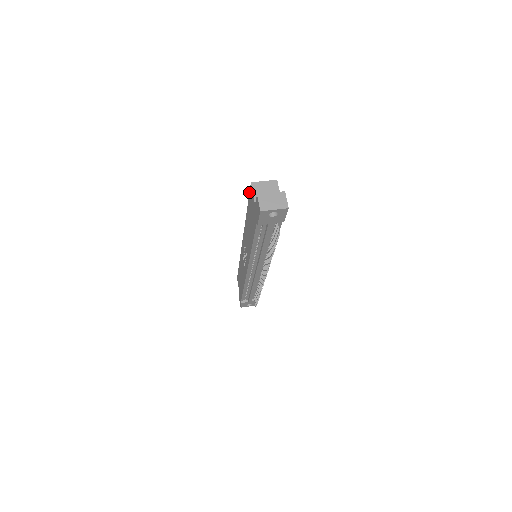
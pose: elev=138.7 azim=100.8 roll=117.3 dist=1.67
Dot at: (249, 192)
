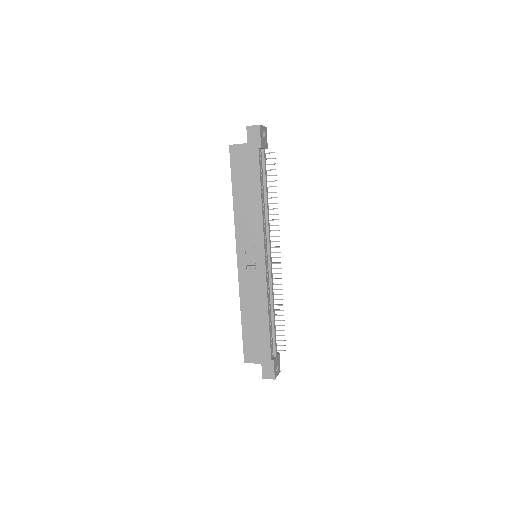
Dot at: (230, 160)
